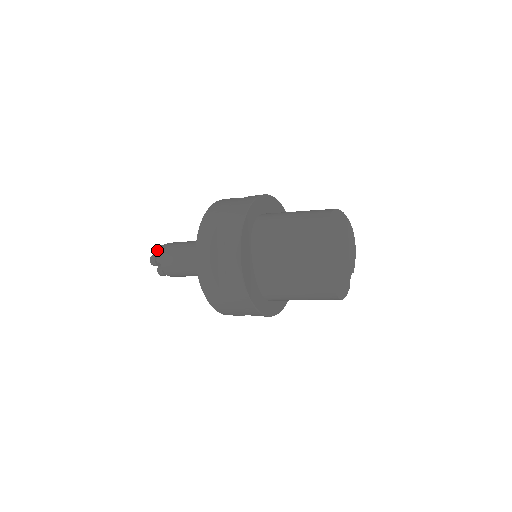
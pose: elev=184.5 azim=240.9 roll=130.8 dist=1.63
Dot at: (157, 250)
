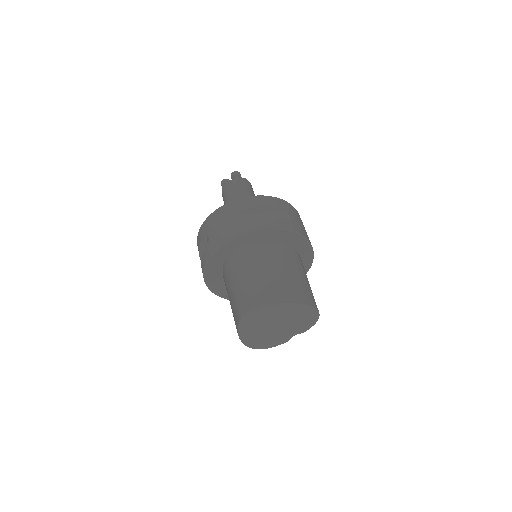
Dot at: (231, 175)
